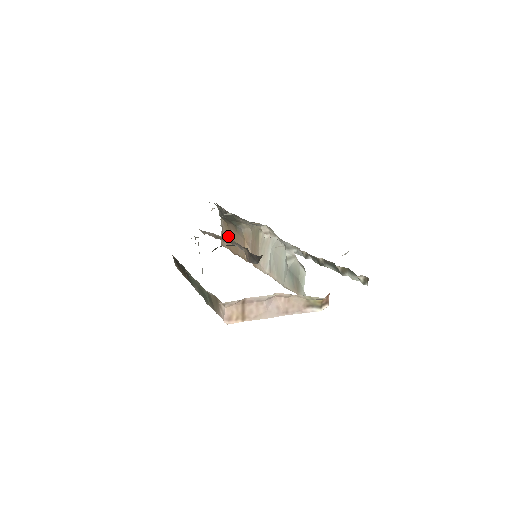
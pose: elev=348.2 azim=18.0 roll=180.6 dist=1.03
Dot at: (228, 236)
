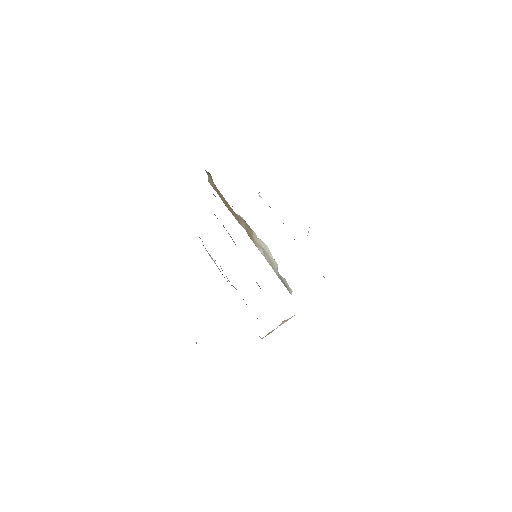
Dot at: (218, 192)
